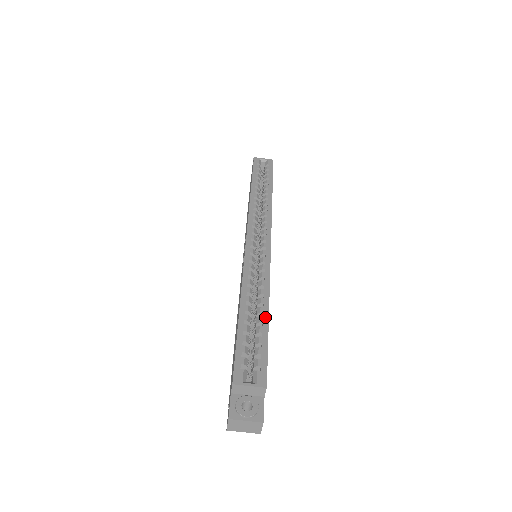
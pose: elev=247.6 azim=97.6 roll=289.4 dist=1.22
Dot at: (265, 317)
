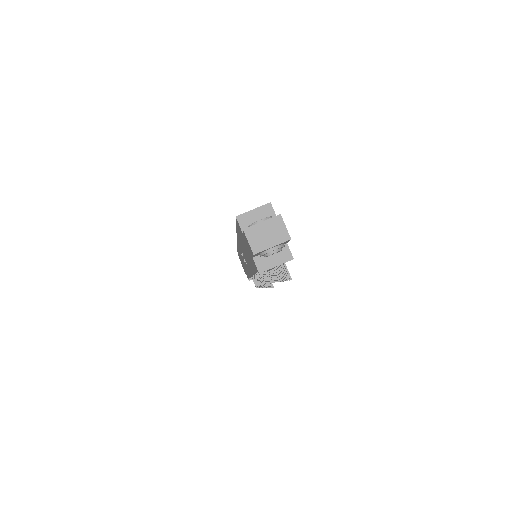
Dot at: occluded
